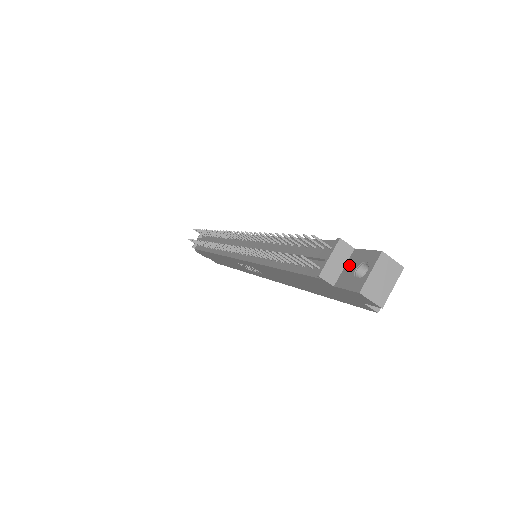
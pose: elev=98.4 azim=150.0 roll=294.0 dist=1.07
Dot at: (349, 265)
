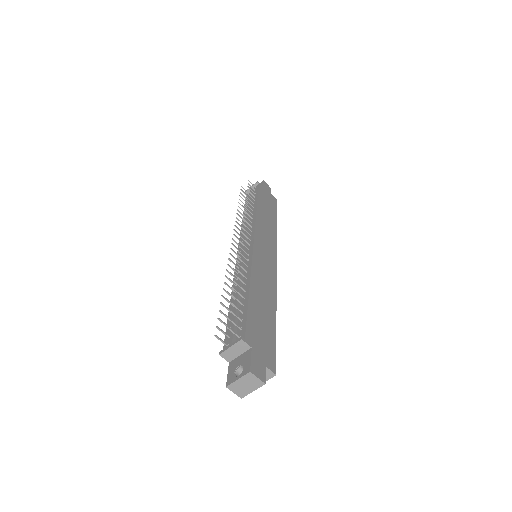
Dot at: (241, 357)
